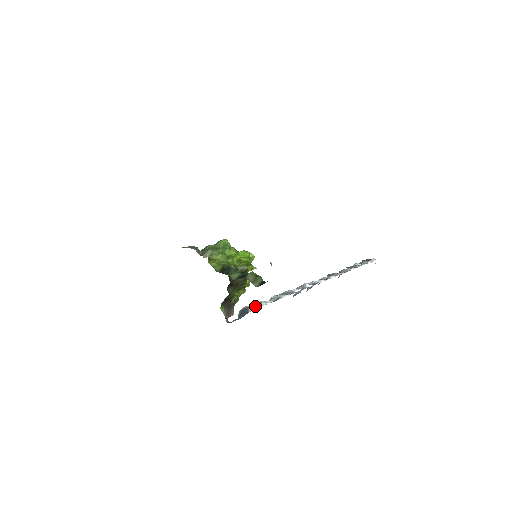
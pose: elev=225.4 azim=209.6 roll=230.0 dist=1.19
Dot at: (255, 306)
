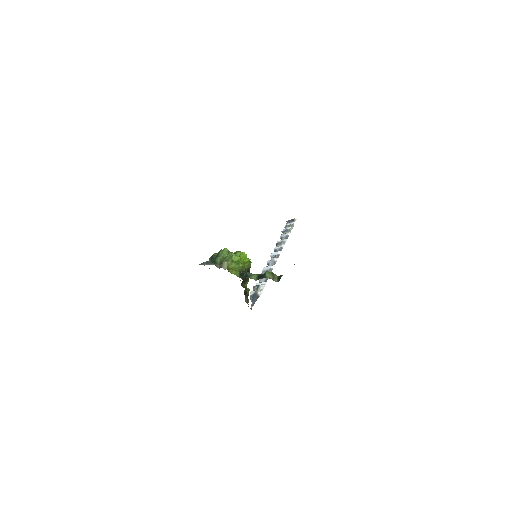
Dot at: (261, 290)
